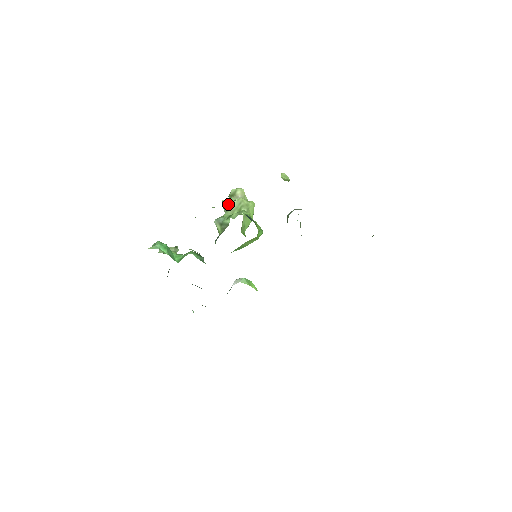
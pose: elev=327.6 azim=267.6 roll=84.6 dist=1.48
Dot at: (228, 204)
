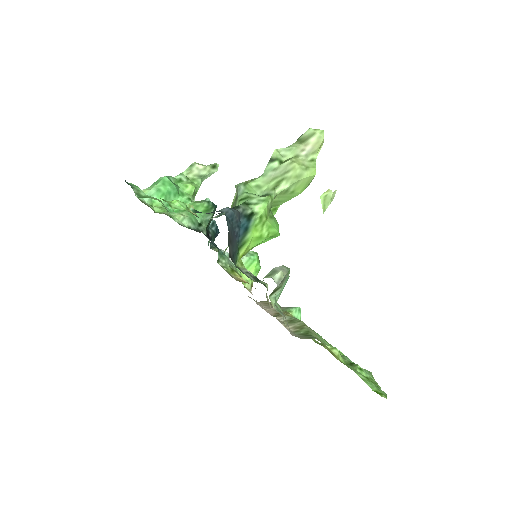
Dot at: (276, 162)
